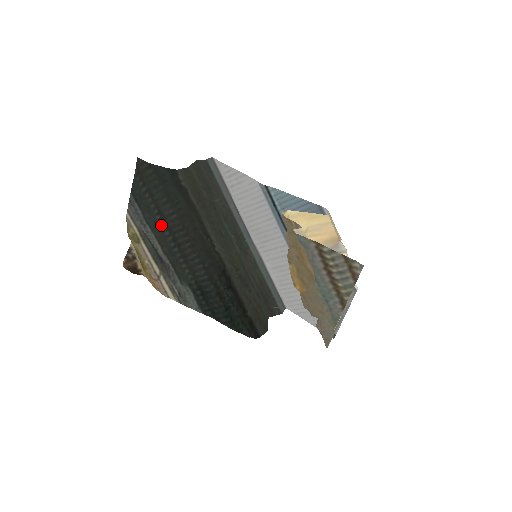
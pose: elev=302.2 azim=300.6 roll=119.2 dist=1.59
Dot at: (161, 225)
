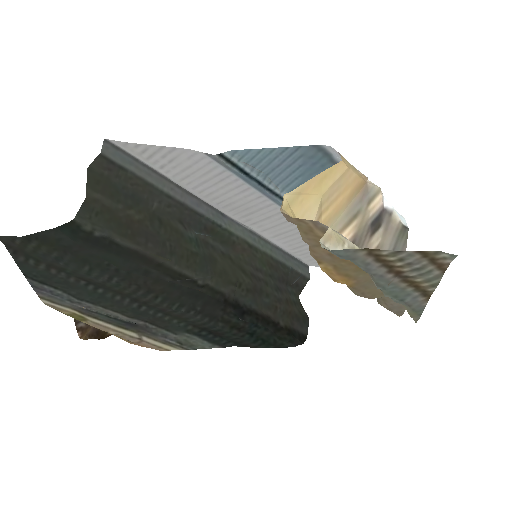
Dot at: (102, 293)
